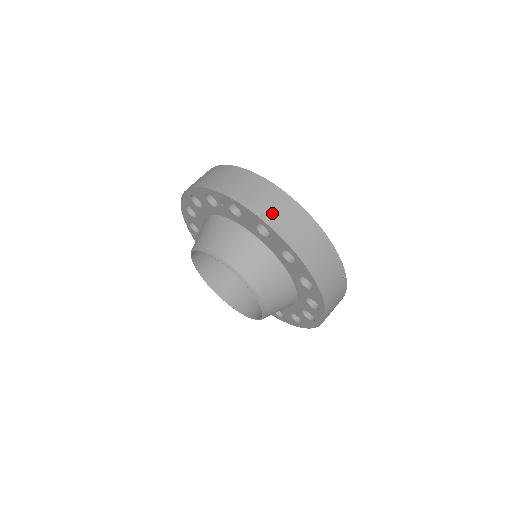
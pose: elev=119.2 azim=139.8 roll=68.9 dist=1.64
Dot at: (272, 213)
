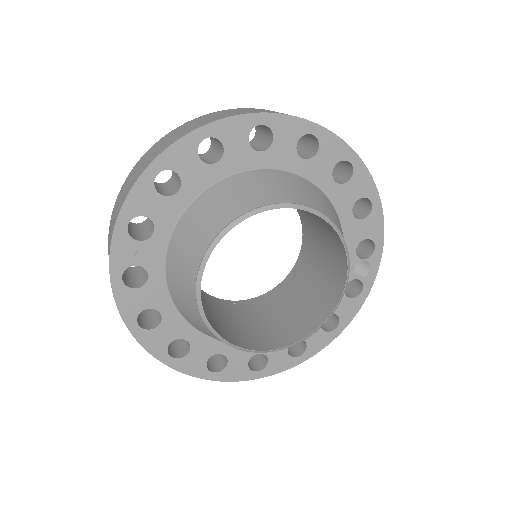
Dot at: (143, 166)
